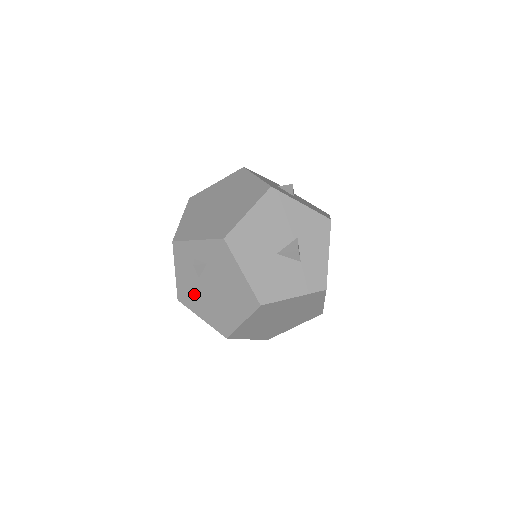
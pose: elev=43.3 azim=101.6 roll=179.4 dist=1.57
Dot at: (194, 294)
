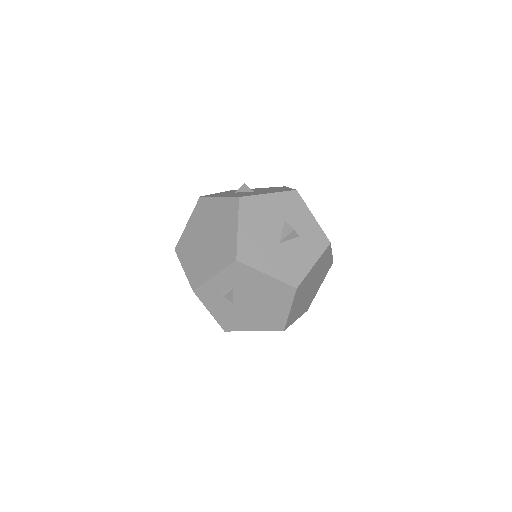
Dot at: (236, 317)
